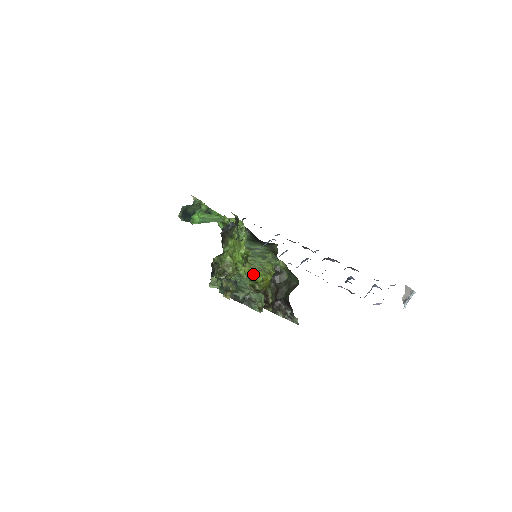
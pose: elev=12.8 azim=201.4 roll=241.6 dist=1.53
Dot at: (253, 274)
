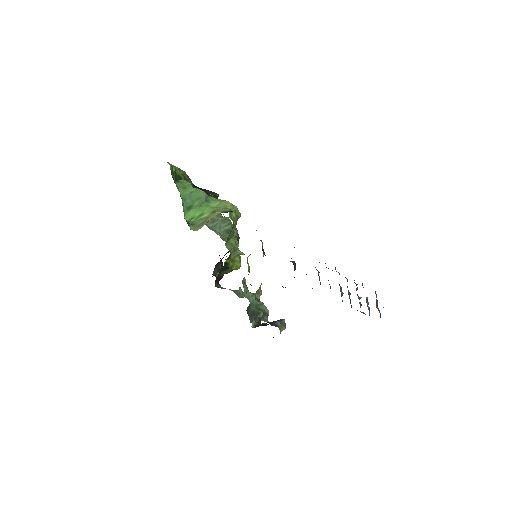
Dot at: (234, 264)
